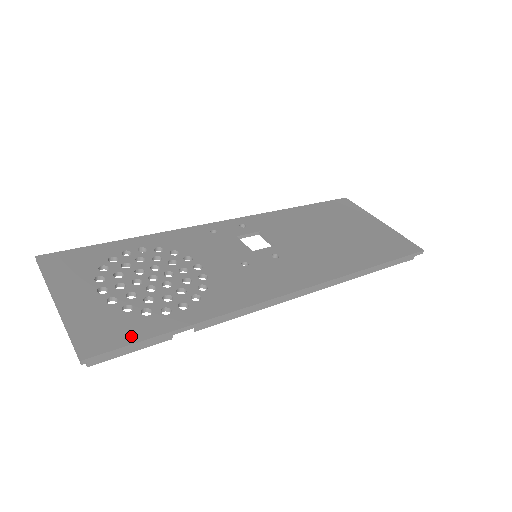
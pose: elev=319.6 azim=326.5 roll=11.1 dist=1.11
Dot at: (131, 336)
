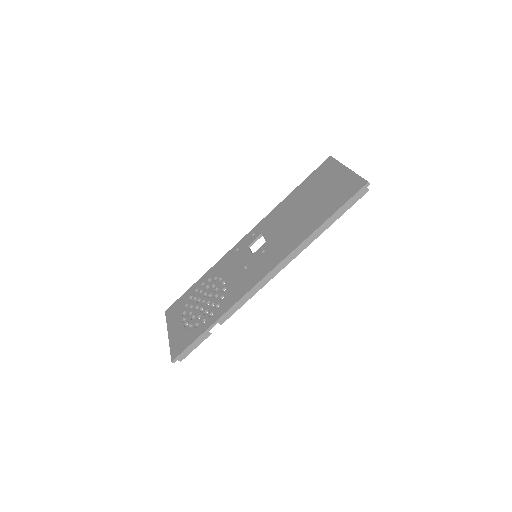
Dot at: (189, 342)
